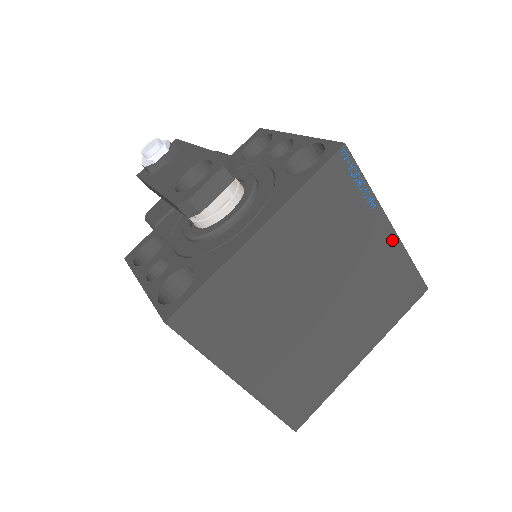
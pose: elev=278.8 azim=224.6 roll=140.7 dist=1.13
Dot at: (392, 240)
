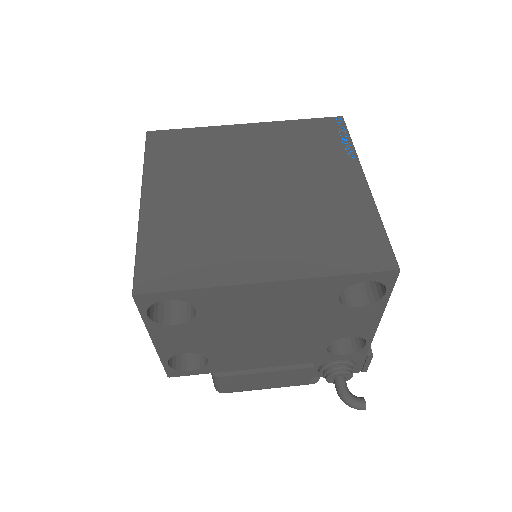
Dot at: (362, 192)
